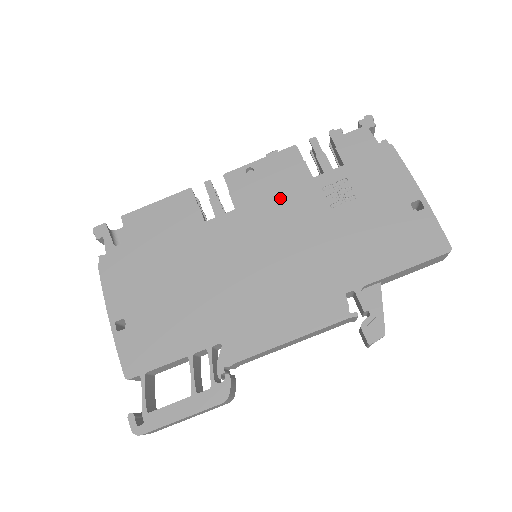
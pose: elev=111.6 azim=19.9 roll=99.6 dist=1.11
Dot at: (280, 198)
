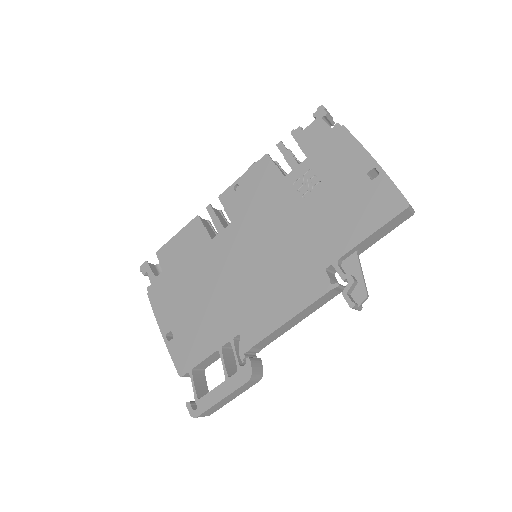
Dot at: (262, 203)
